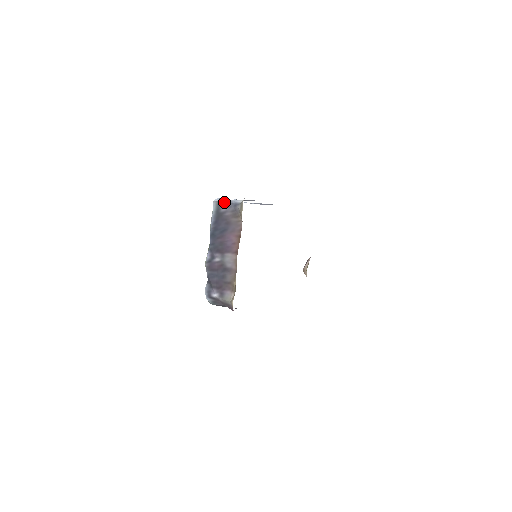
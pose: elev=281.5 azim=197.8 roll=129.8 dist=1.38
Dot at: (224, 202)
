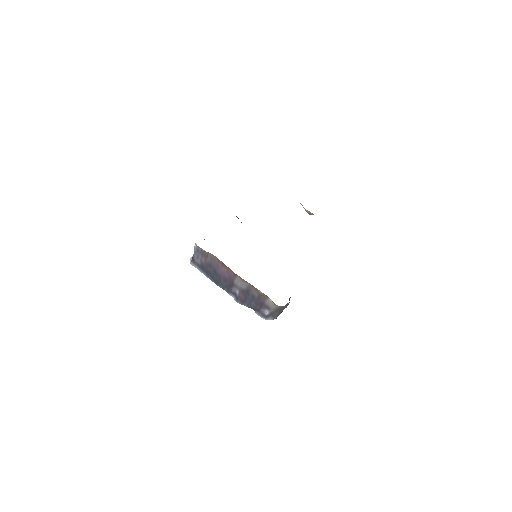
Dot at: (193, 257)
